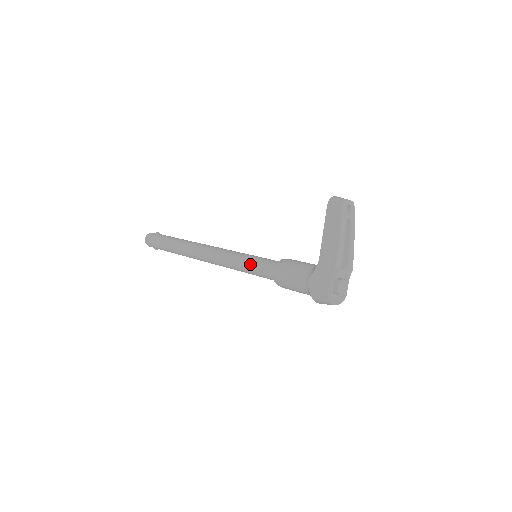
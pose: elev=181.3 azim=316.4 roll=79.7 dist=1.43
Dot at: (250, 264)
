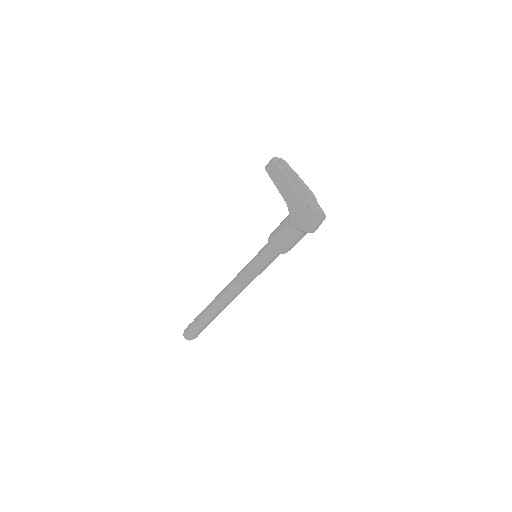
Dot at: (254, 261)
